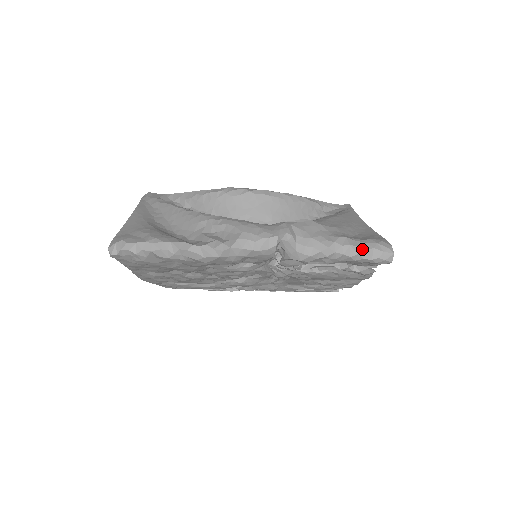
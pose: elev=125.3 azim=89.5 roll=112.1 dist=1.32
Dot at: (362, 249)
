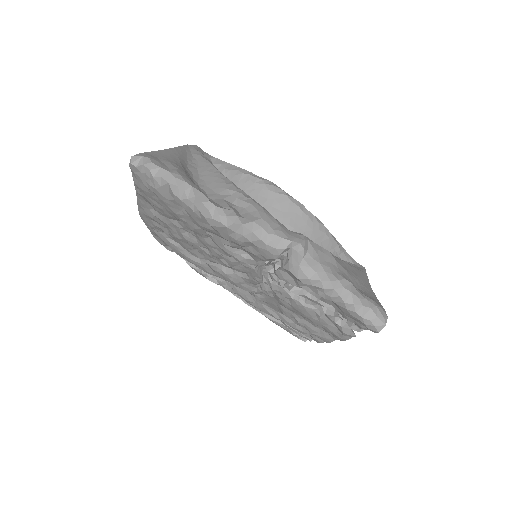
Dot at: (360, 302)
